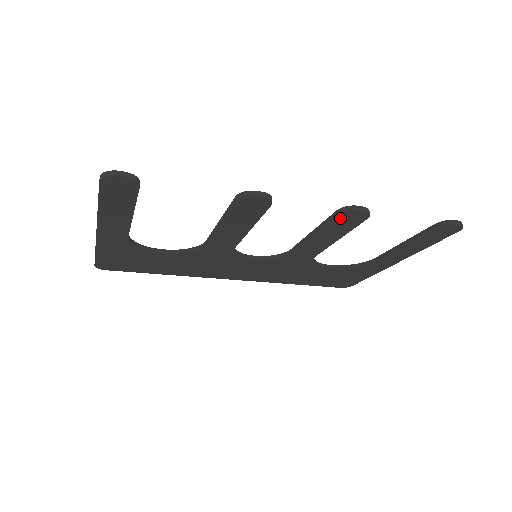
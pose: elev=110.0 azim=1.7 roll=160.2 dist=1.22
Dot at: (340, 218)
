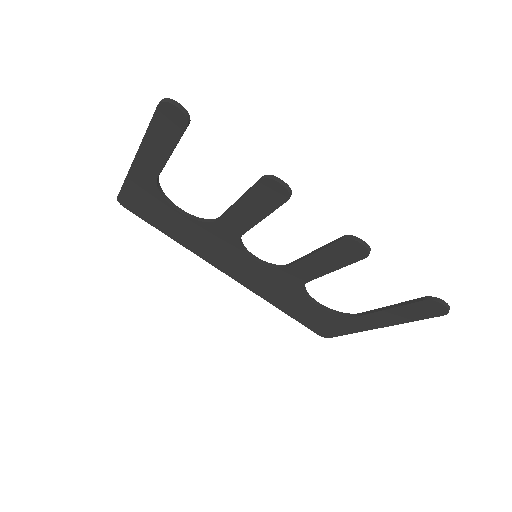
Dot at: (342, 245)
